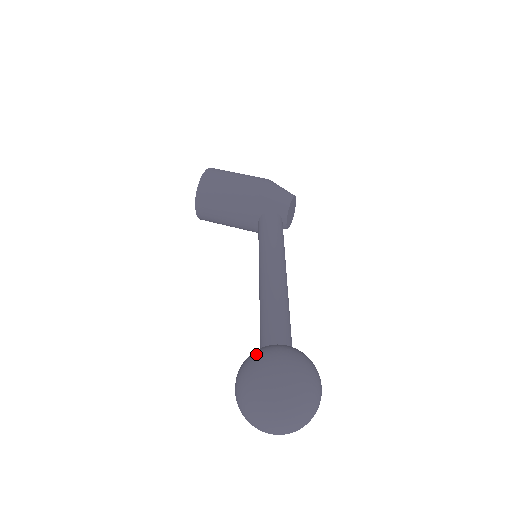
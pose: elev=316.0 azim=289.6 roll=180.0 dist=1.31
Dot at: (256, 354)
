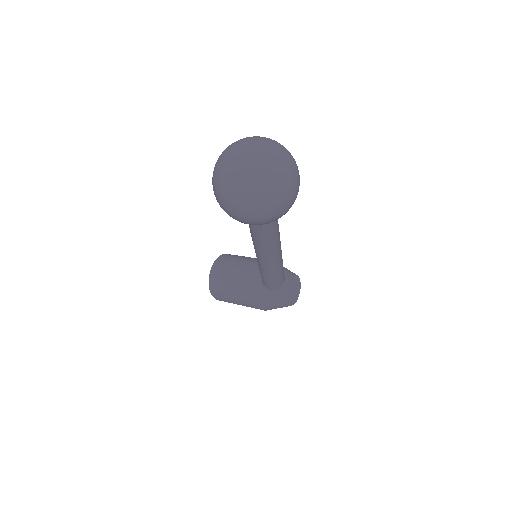
Dot at: occluded
